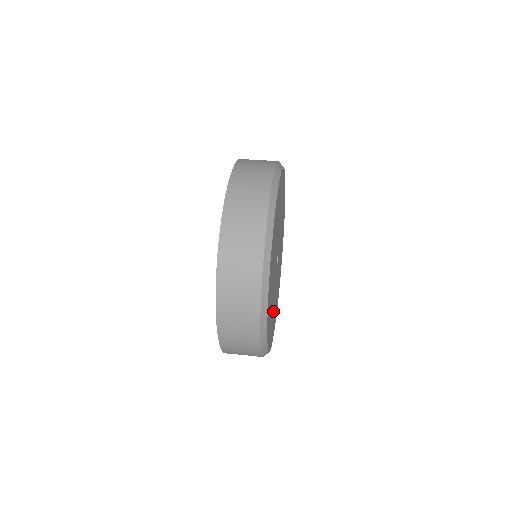
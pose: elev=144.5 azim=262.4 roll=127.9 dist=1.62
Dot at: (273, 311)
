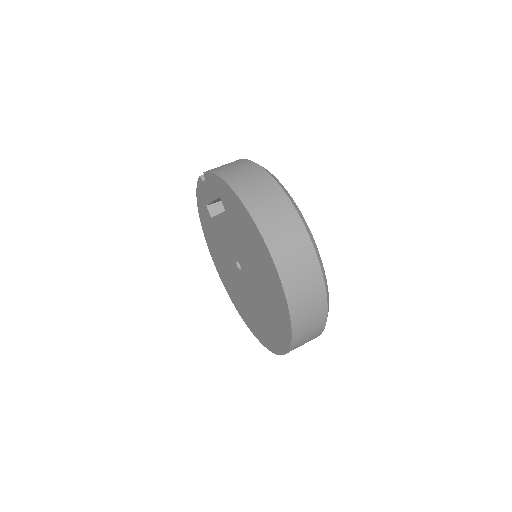
Dot at: occluded
